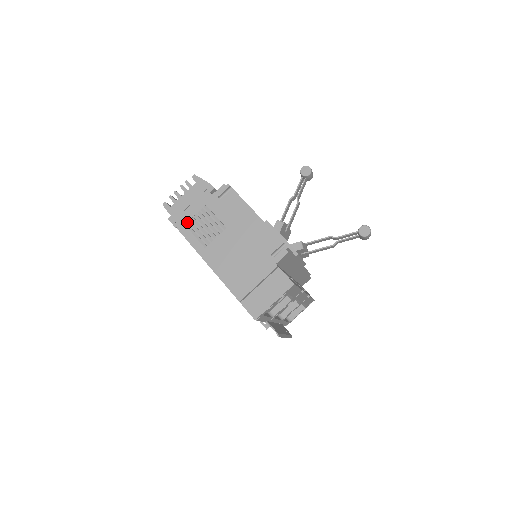
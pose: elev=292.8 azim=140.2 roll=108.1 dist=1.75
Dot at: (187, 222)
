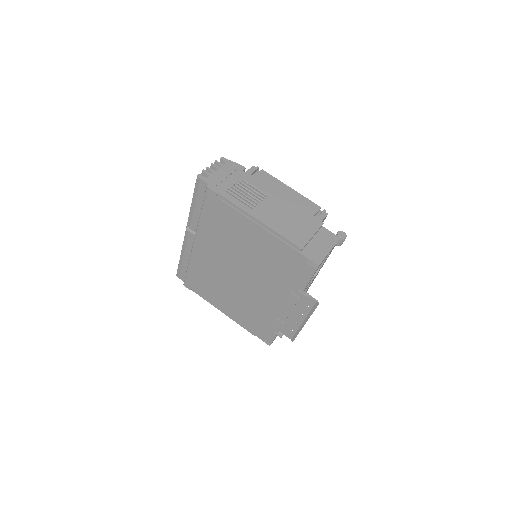
Dot at: (228, 190)
